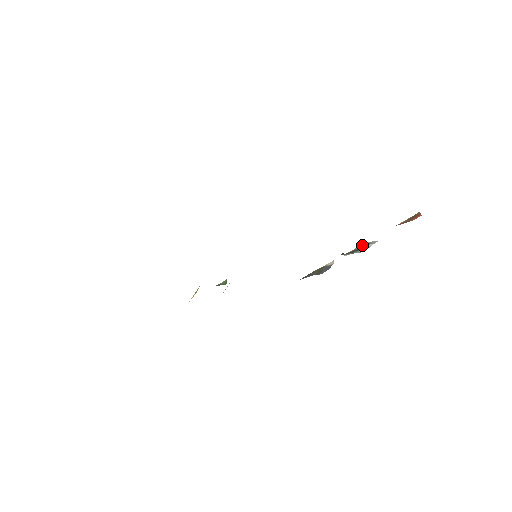
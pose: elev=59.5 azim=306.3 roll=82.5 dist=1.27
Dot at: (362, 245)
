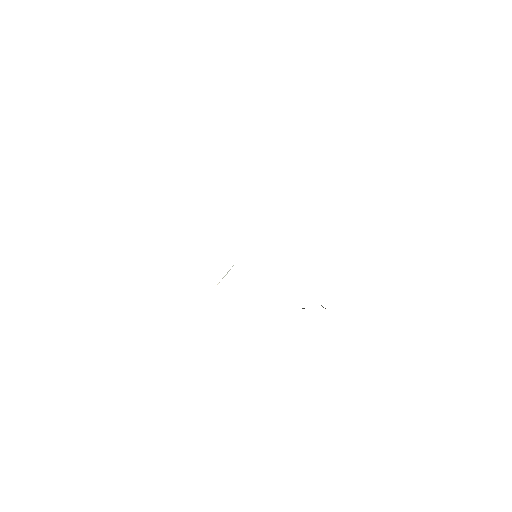
Dot at: occluded
